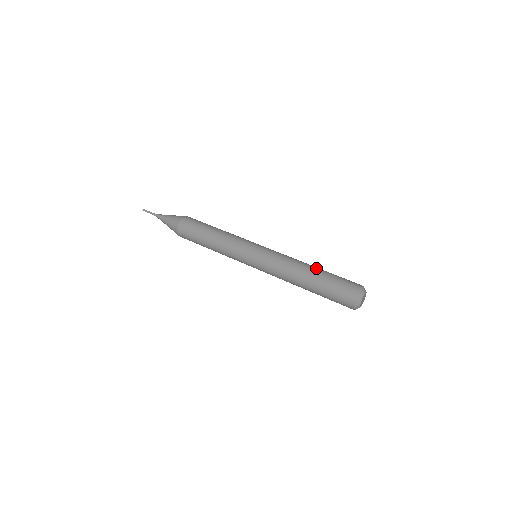
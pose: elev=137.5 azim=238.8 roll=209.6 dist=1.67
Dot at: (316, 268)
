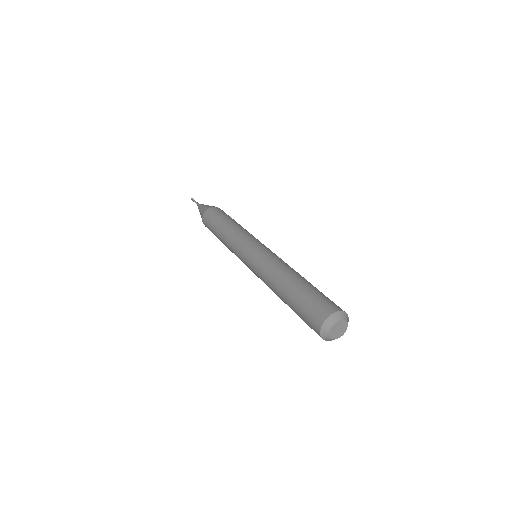
Dot at: (293, 280)
